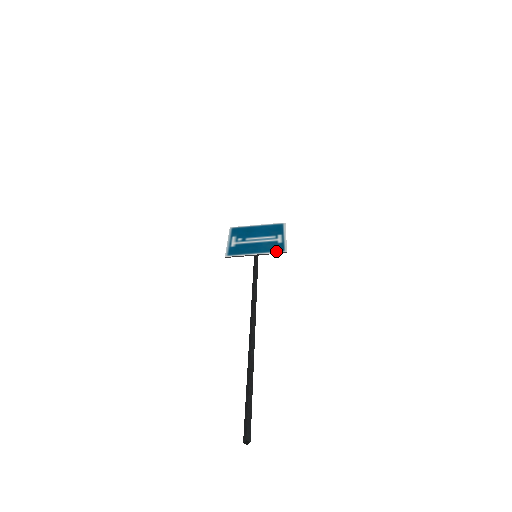
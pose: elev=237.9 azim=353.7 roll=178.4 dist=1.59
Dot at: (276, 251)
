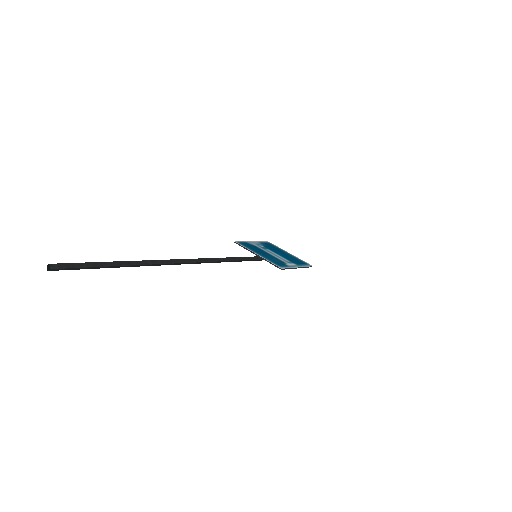
Dot at: (274, 263)
